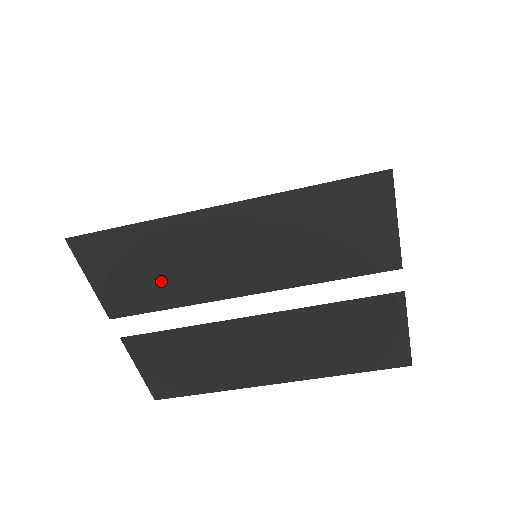
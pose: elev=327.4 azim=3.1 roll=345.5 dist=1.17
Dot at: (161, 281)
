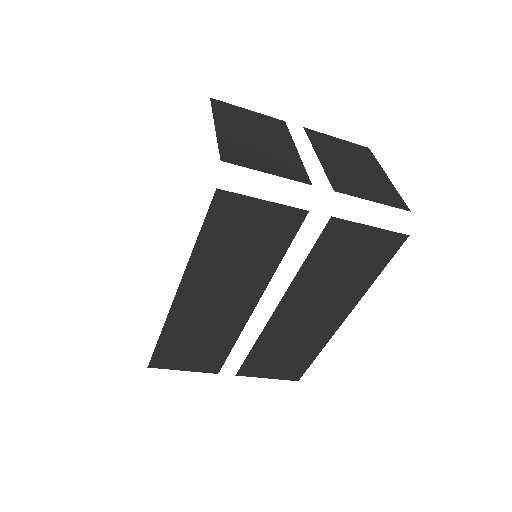
Dot at: (210, 341)
